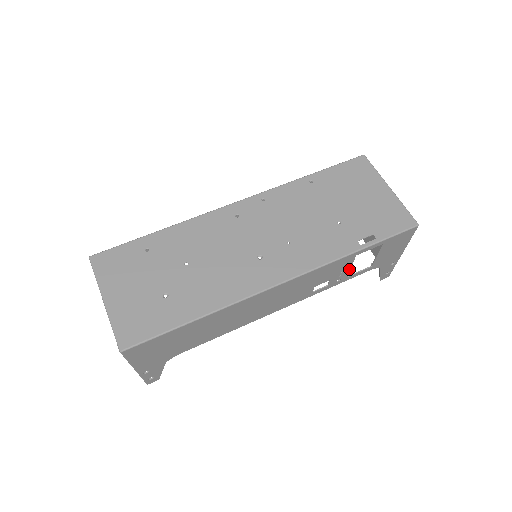
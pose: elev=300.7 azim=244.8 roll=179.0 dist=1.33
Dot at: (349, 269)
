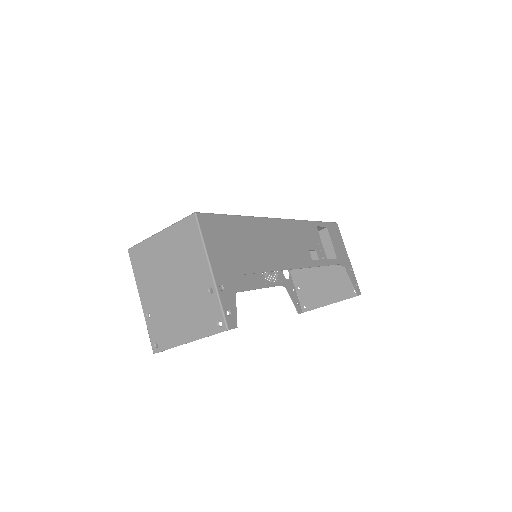
Dot at: (322, 246)
